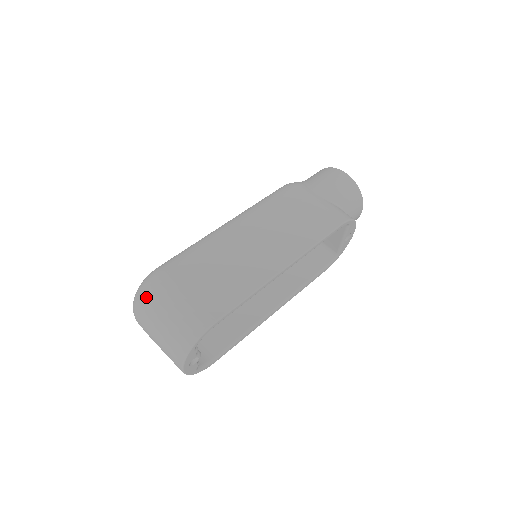
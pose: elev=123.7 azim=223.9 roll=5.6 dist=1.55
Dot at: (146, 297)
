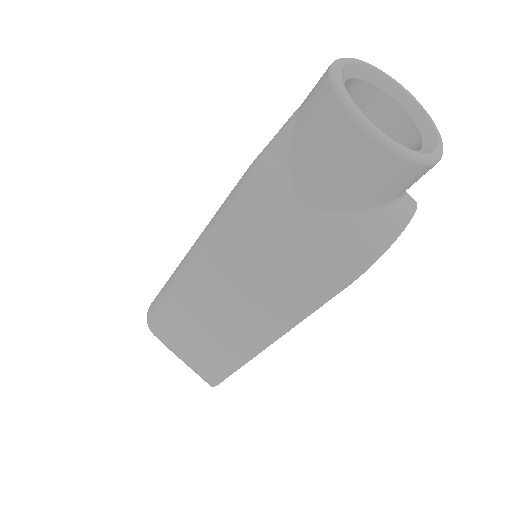
Dot at: occluded
